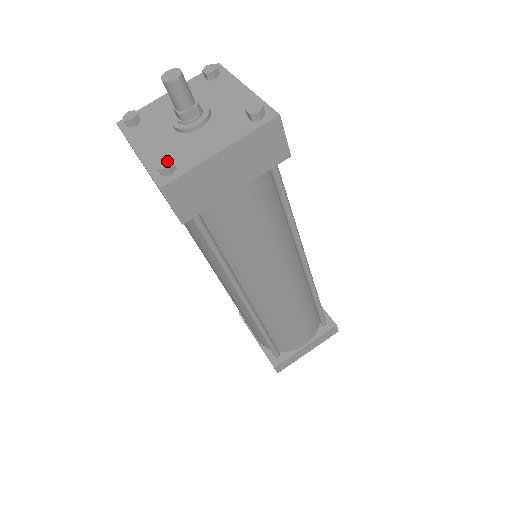
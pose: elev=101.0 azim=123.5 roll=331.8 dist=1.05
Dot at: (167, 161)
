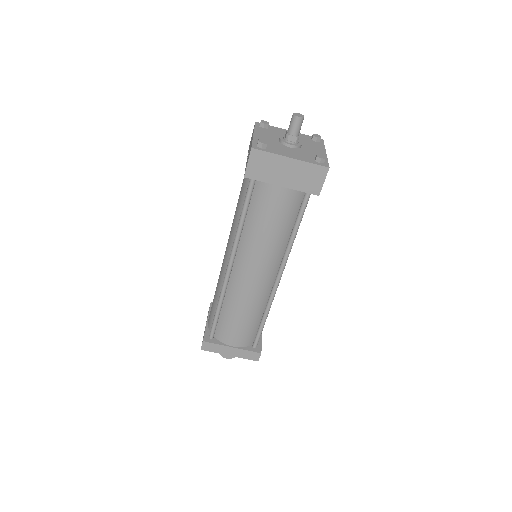
Dot at: (265, 142)
